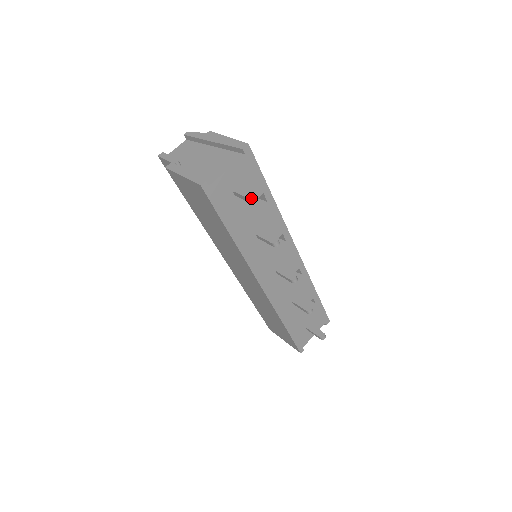
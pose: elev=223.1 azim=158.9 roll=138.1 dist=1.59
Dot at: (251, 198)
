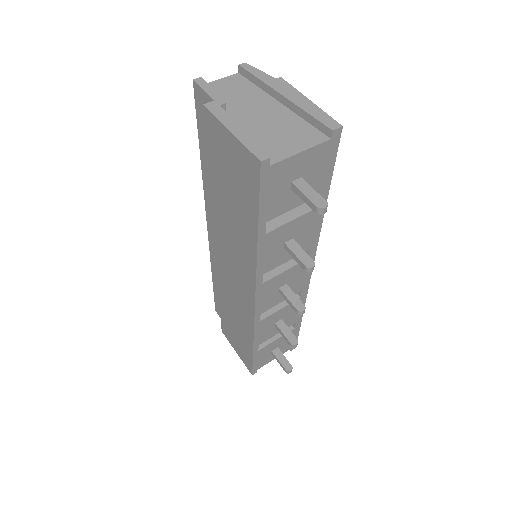
Dot at: (320, 207)
